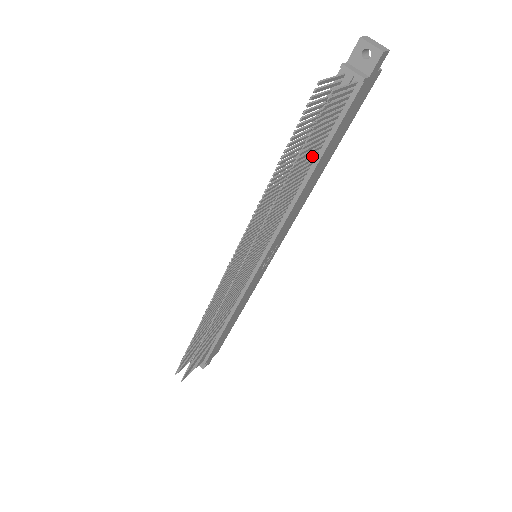
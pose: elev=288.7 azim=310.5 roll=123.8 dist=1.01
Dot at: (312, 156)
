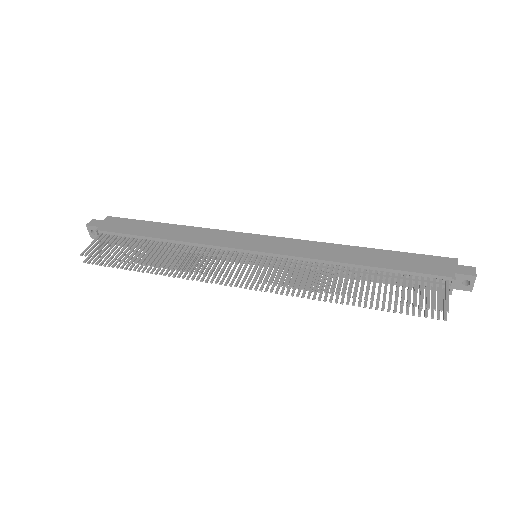
Dot at: occluded
